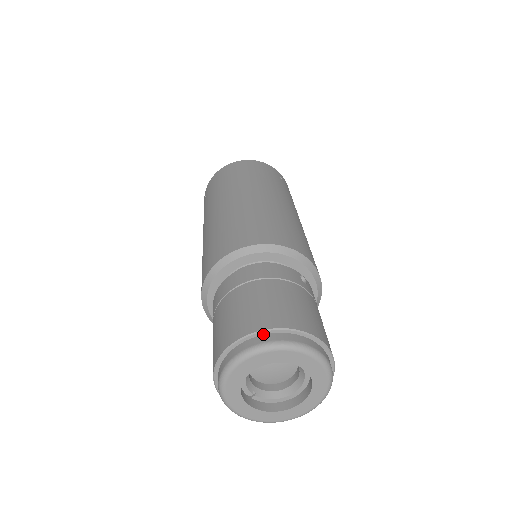
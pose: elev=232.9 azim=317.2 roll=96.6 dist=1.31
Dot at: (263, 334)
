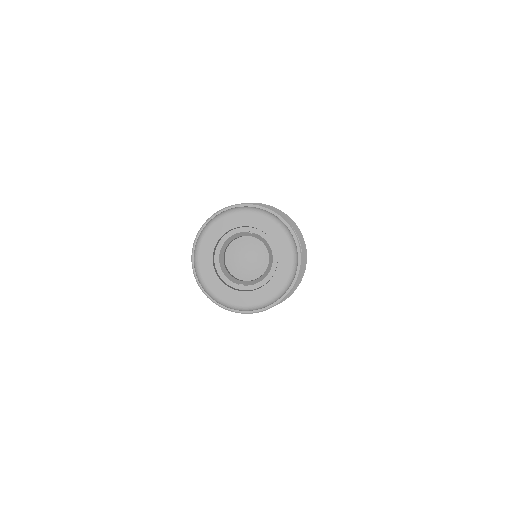
Dot at: occluded
